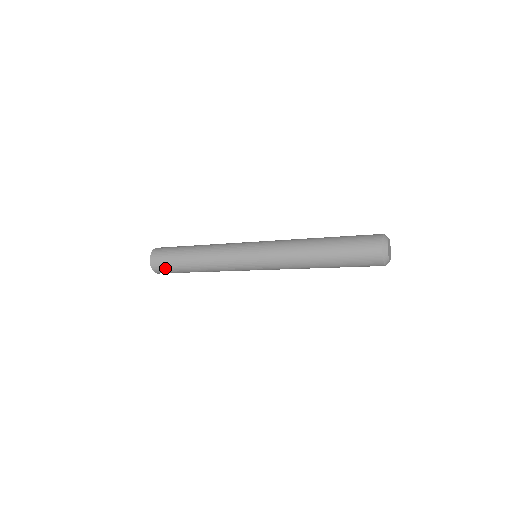
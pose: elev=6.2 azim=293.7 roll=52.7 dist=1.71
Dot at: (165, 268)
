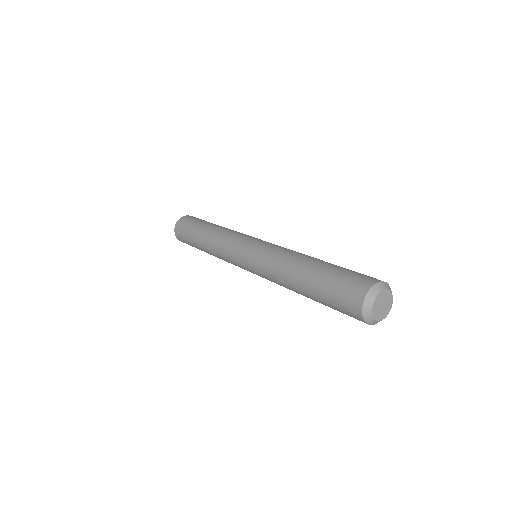
Dot at: occluded
